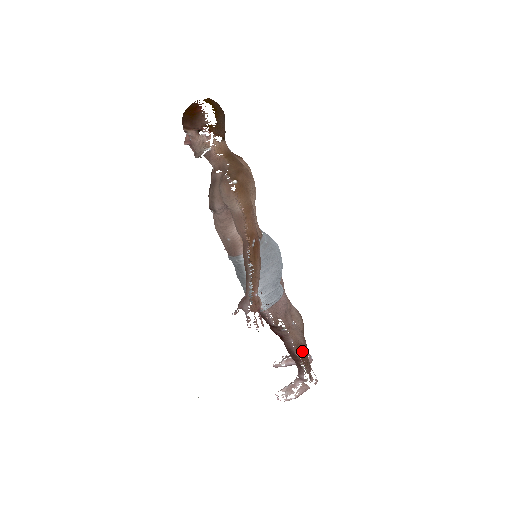
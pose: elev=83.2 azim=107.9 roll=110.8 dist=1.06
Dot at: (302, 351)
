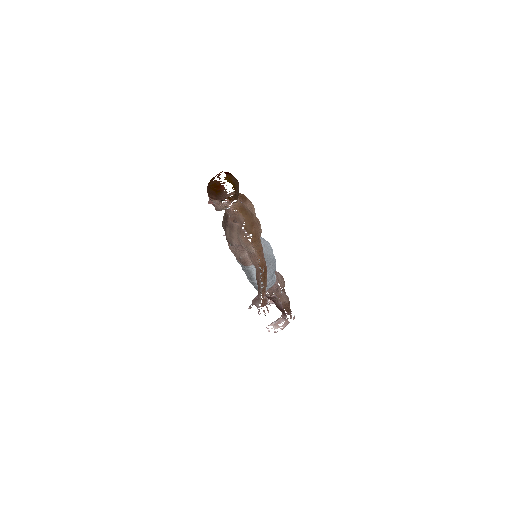
Dot at: (287, 307)
